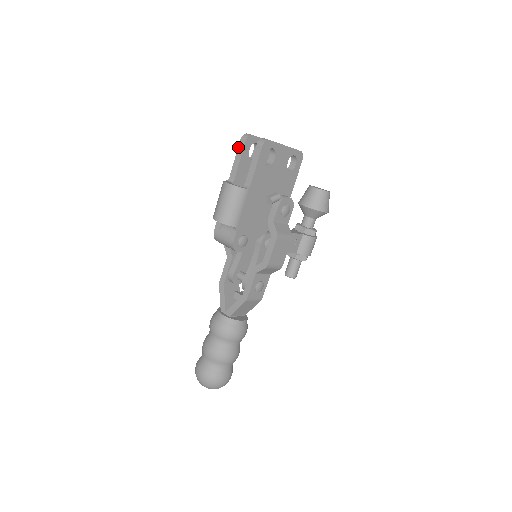
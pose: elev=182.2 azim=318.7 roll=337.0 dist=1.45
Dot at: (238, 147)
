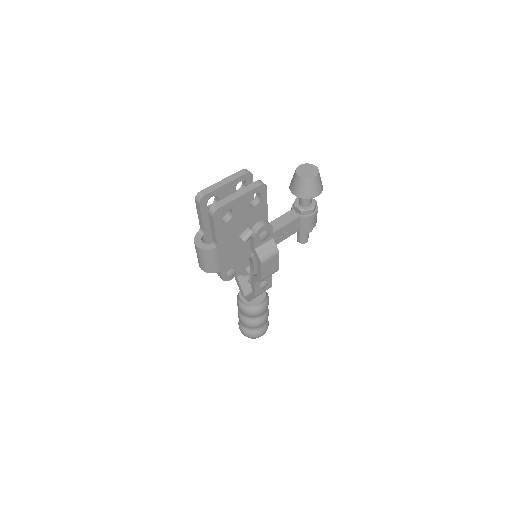
Dot at: (196, 206)
